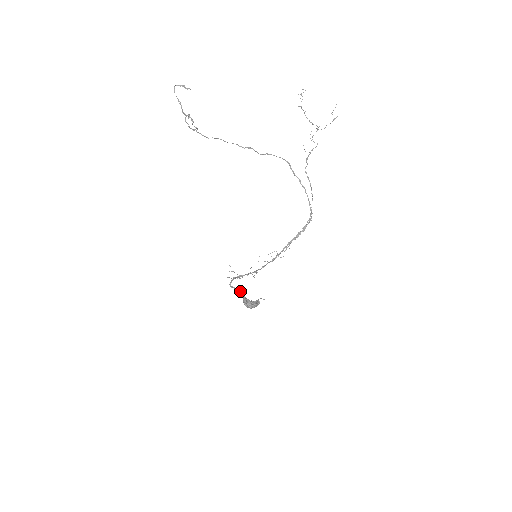
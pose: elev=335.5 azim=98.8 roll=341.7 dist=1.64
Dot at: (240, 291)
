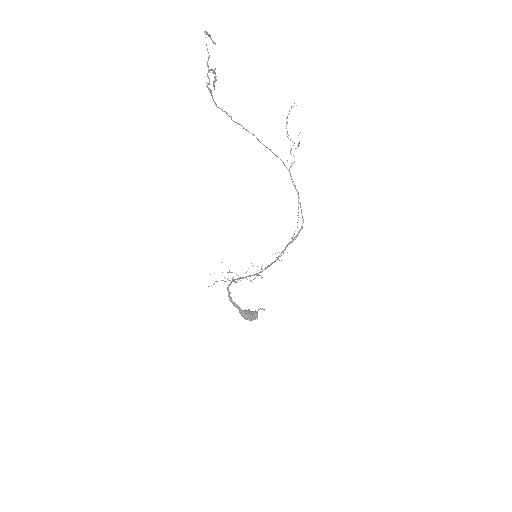
Dot at: (232, 300)
